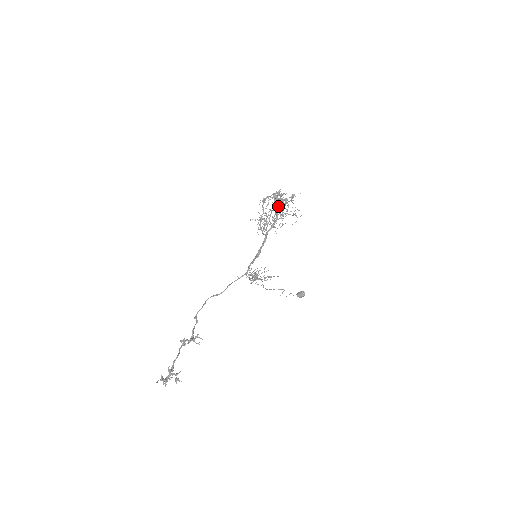
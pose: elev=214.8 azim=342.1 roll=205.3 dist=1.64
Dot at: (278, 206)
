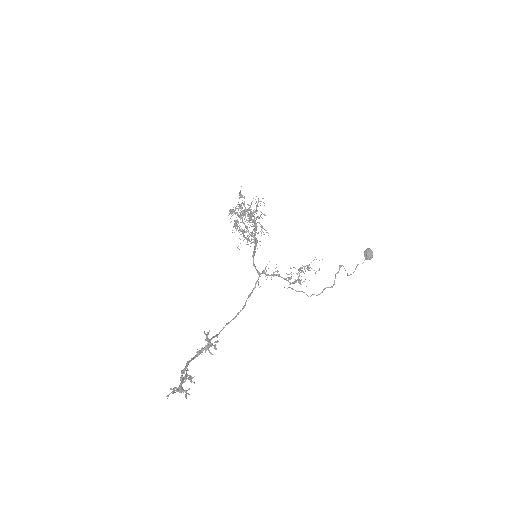
Dot at: (250, 217)
